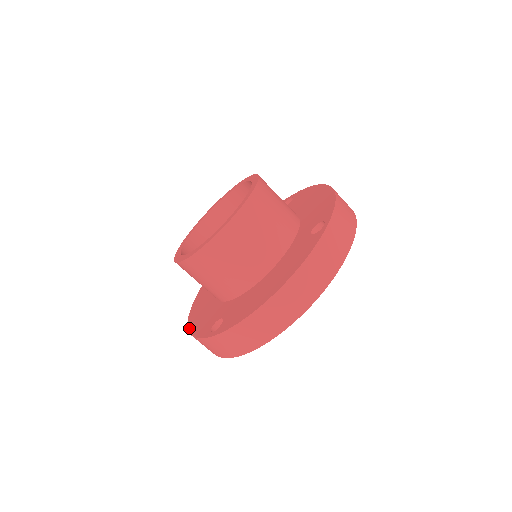
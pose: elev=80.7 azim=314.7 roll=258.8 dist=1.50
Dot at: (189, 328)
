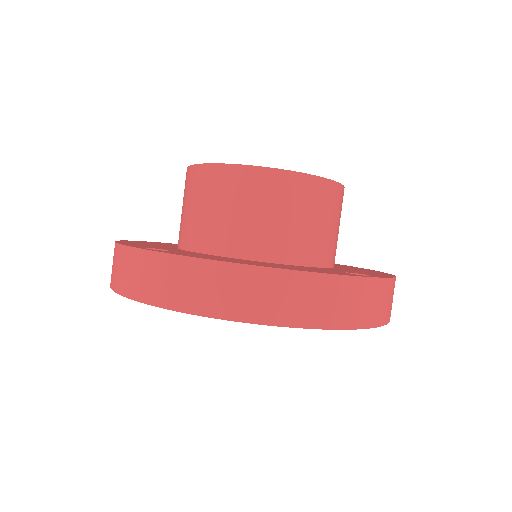
Dot at: occluded
